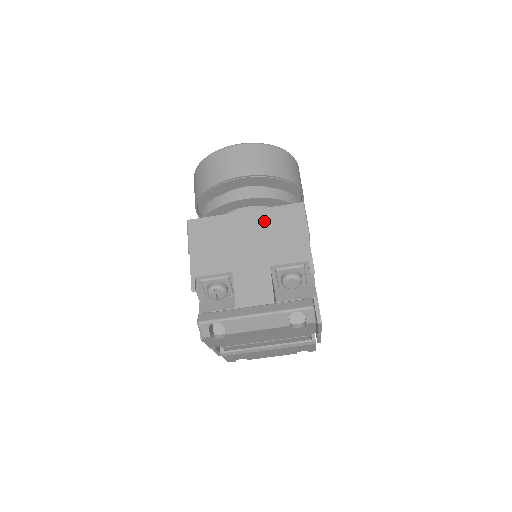
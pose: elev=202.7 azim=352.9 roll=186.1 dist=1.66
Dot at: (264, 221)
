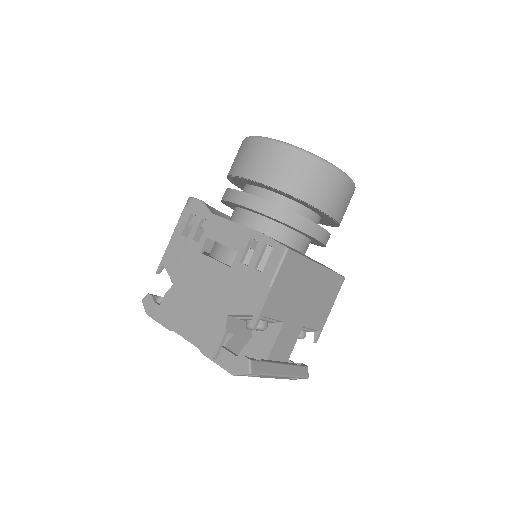
Dot at: (323, 282)
